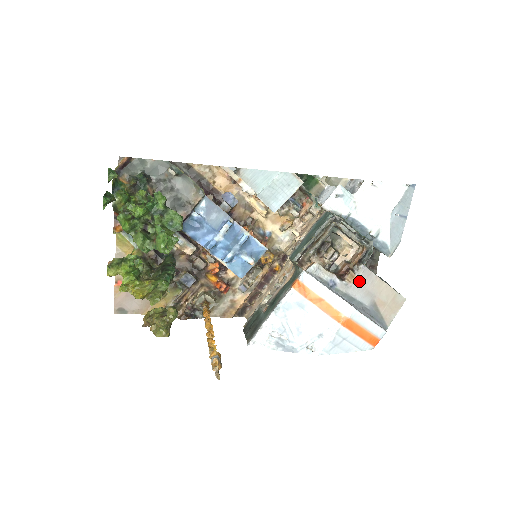
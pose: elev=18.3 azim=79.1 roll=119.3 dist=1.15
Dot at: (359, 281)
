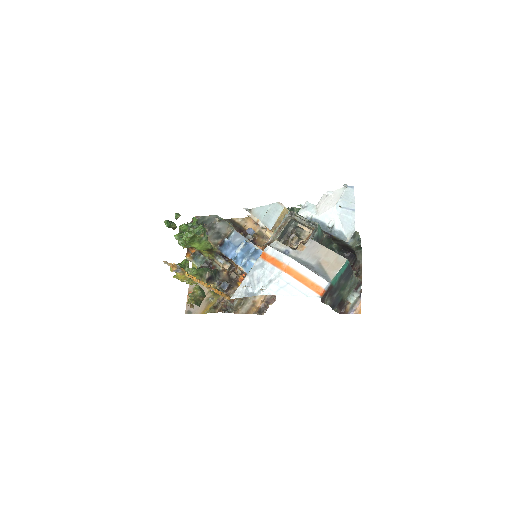
Dot at: (307, 249)
